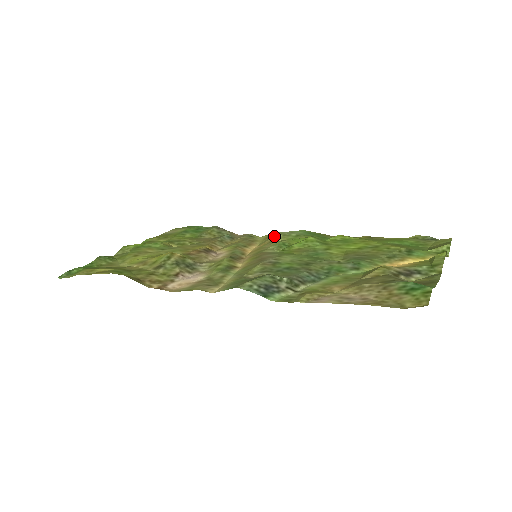
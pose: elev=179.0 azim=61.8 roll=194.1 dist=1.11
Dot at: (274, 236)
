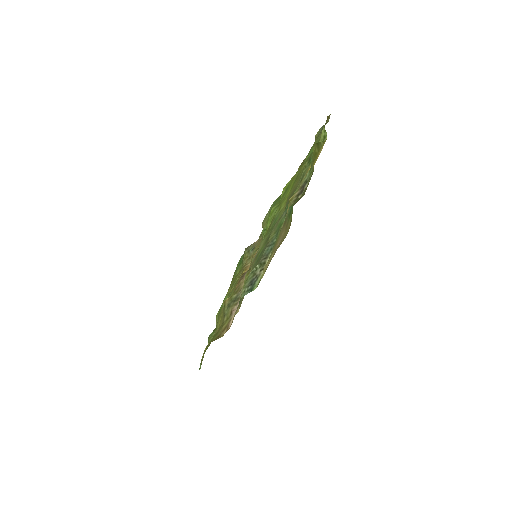
Dot at: (262, 227)
